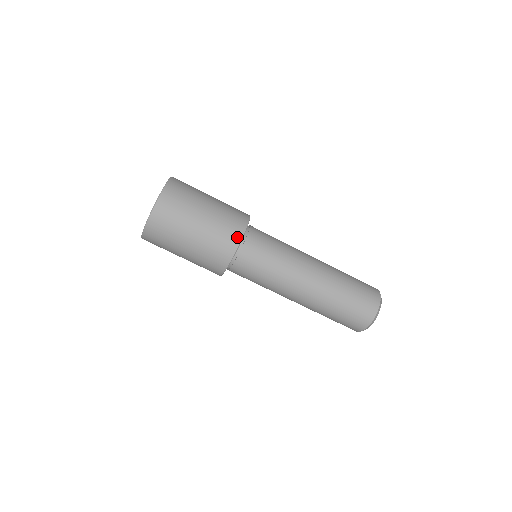
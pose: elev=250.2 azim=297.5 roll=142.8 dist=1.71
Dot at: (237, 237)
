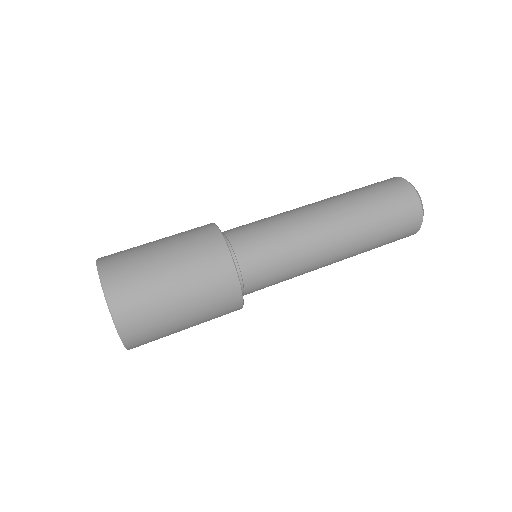
Dot at: occluded
